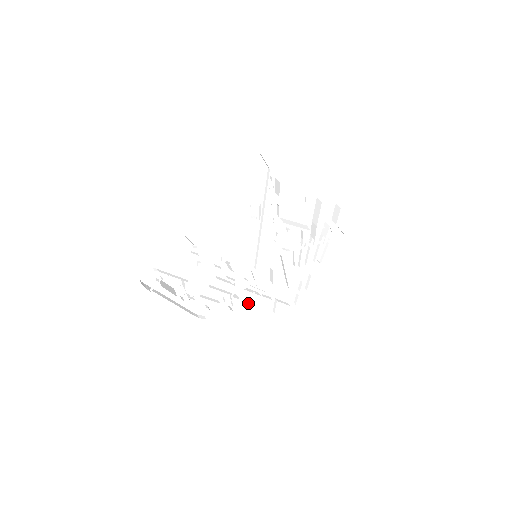
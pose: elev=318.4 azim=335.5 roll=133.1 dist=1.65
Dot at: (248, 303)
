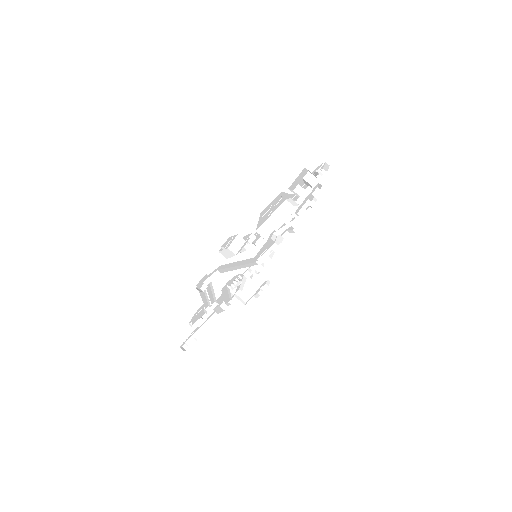
Dot at: (271, 257)
